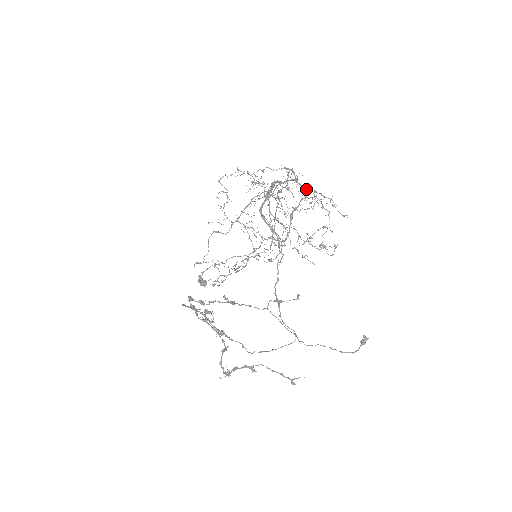
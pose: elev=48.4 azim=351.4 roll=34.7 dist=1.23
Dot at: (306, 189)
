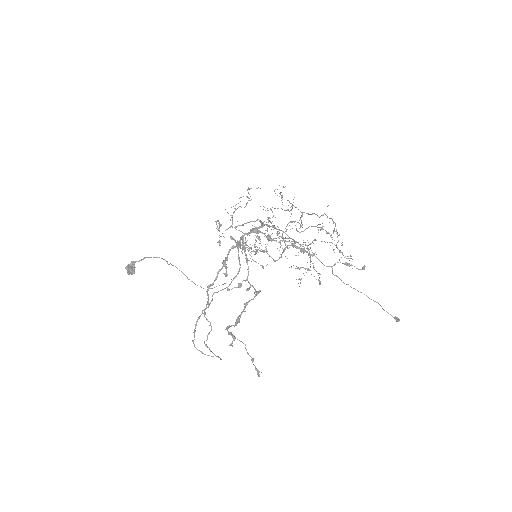
Dot at: occluded
